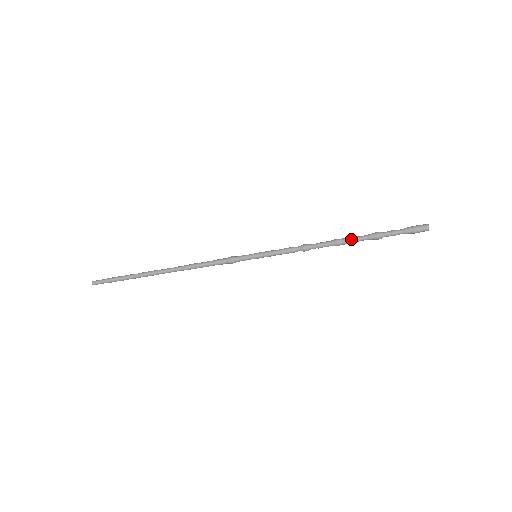
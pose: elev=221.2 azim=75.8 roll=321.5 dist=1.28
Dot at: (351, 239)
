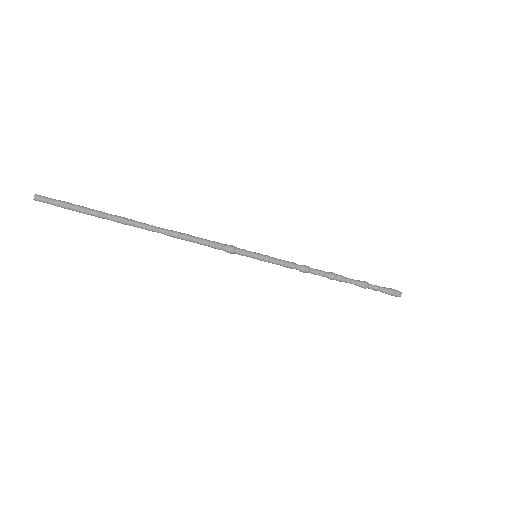
Dot at: (345, 280)
